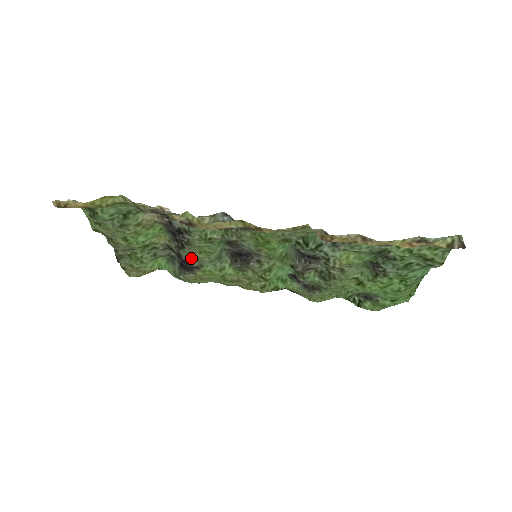
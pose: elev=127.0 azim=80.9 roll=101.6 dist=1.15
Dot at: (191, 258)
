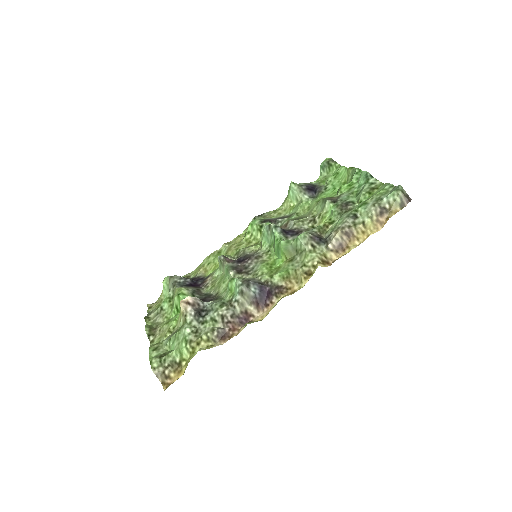
Dot at: (209, 284)
